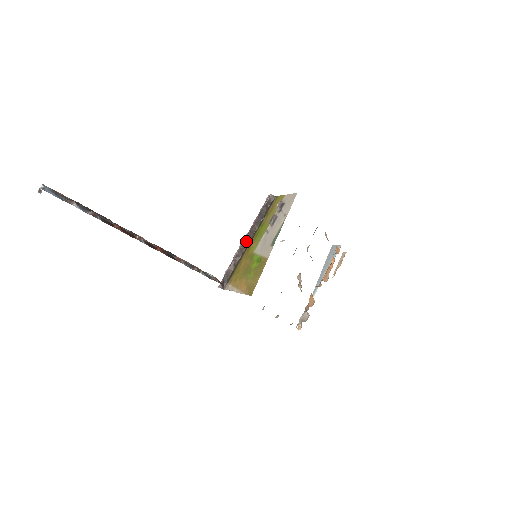
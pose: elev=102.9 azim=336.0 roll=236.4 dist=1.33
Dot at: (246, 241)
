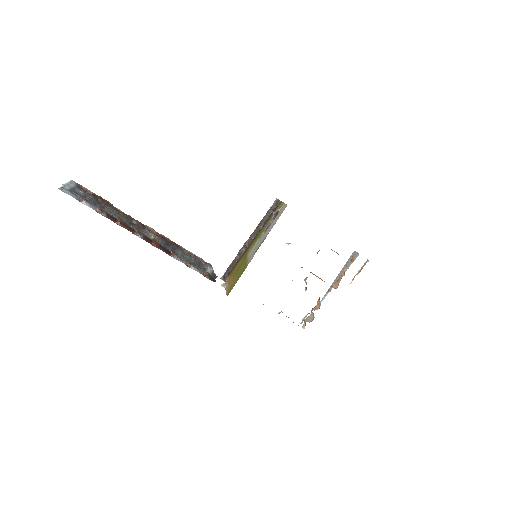
Dot at: (249, 241)
